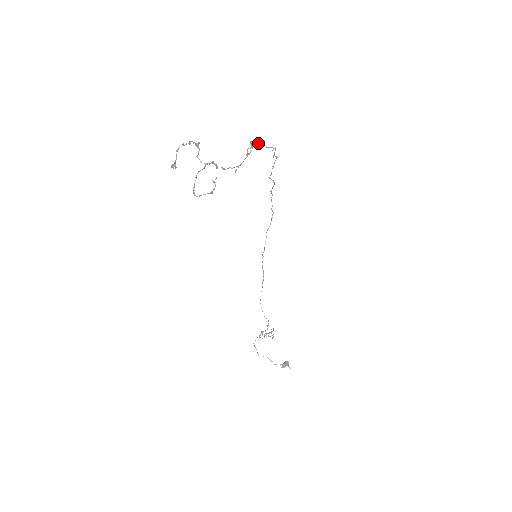
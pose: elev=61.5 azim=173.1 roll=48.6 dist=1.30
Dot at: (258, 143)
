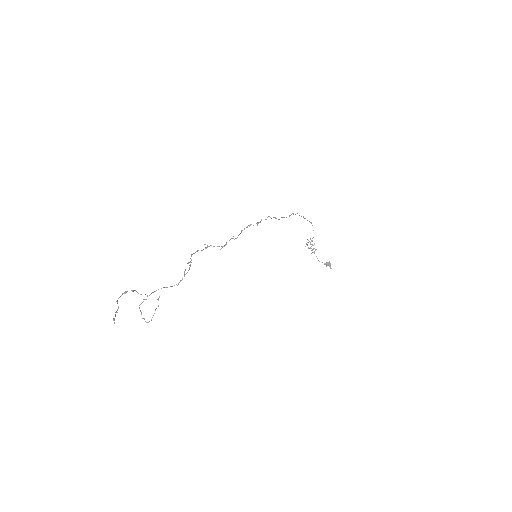
Dot at: occluded
